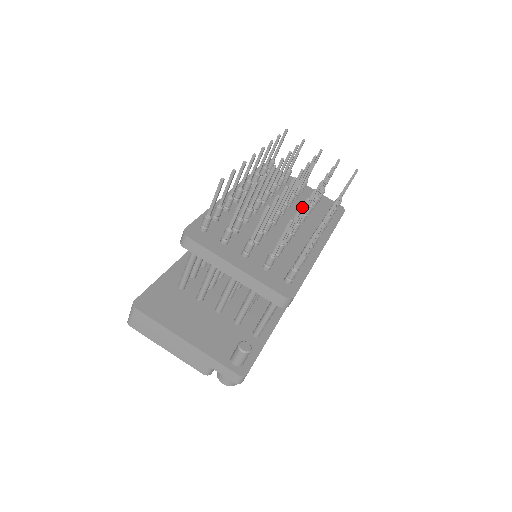
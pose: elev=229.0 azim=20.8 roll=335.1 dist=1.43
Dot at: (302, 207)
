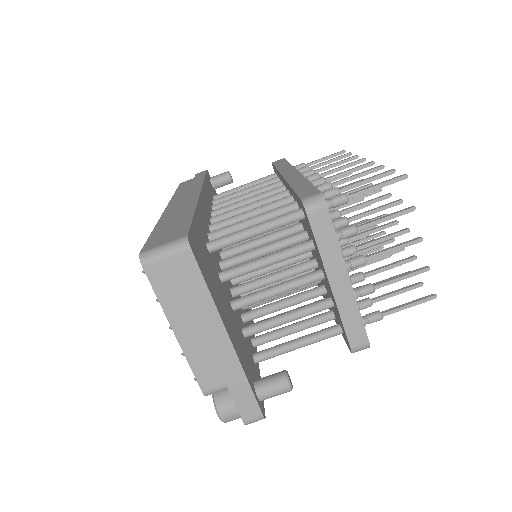
Dot at: occluded
